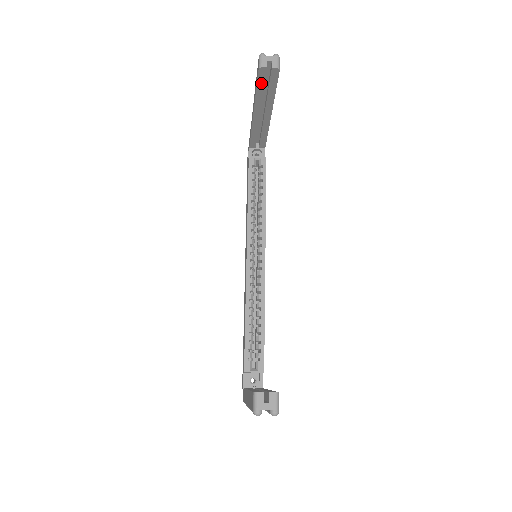
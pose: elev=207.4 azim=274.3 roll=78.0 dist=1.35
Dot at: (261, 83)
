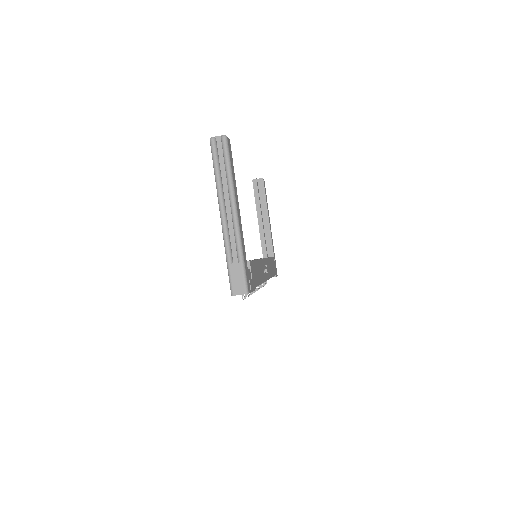
Dot at: (256, 192)
